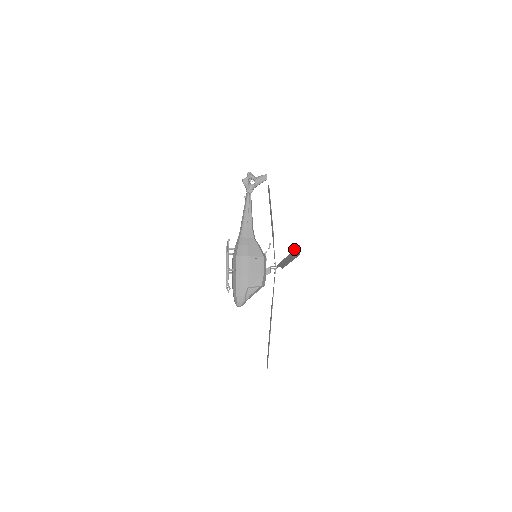
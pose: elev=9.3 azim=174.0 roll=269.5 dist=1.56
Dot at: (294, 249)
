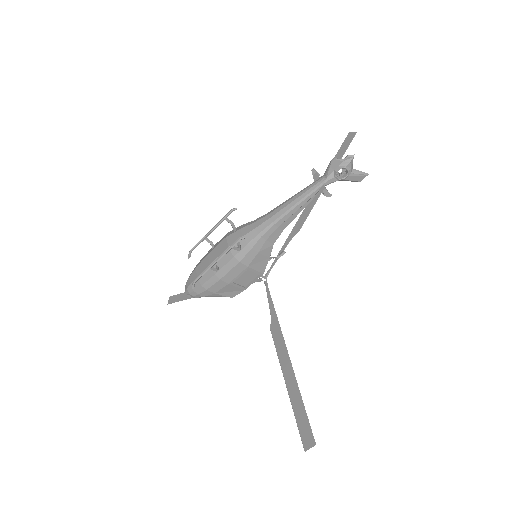
Dot at: occluded
